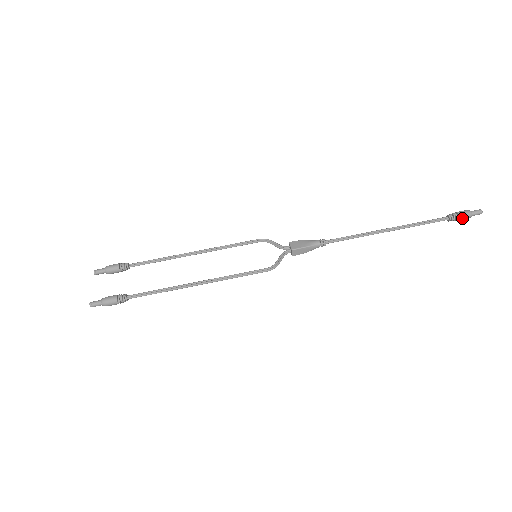
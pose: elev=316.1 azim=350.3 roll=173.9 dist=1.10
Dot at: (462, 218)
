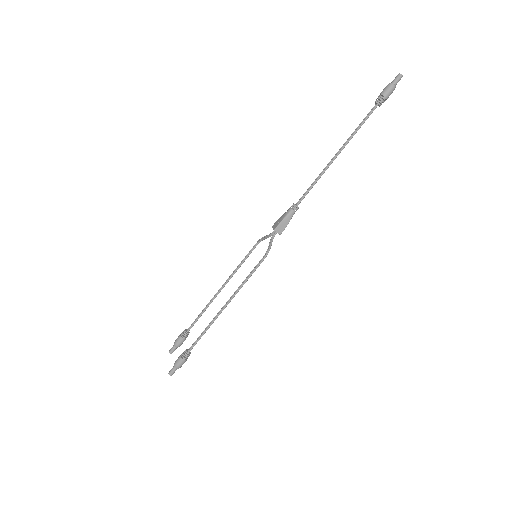
Dot at: (387, 94)
